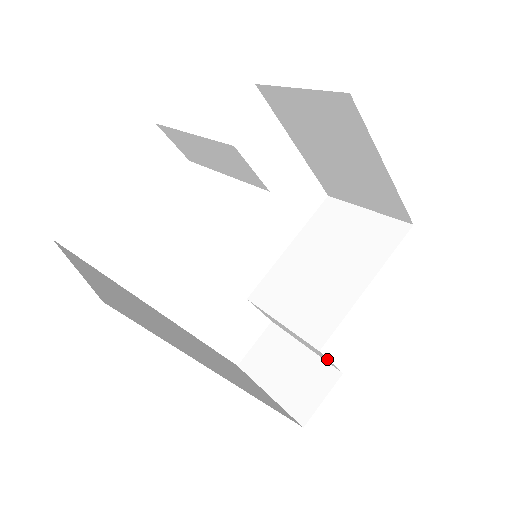
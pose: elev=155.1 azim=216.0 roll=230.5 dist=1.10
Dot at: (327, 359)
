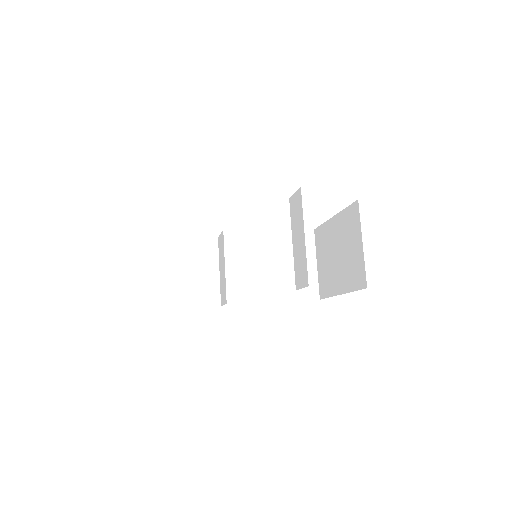
Dot at: (224, 302)
